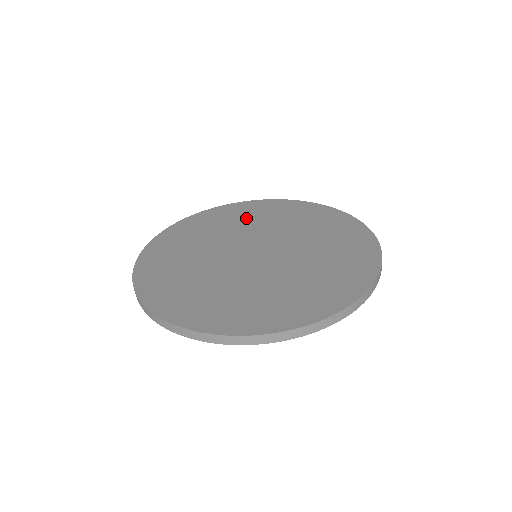
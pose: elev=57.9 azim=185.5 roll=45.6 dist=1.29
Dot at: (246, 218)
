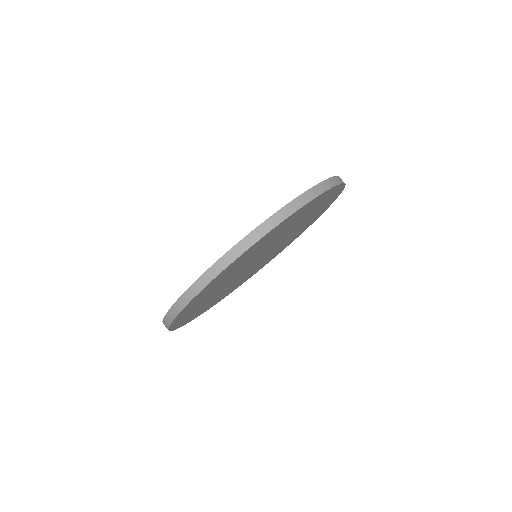
Dot at: occluded
